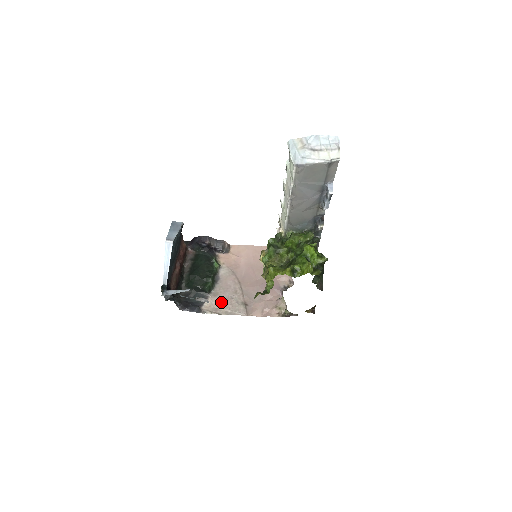
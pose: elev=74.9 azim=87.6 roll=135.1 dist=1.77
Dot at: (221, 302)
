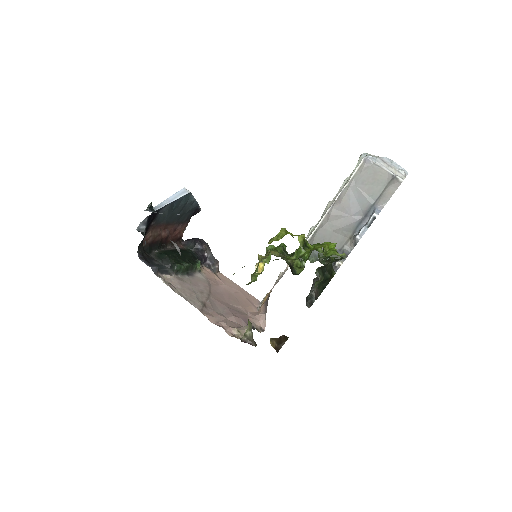
Dot at: (181, 286)
